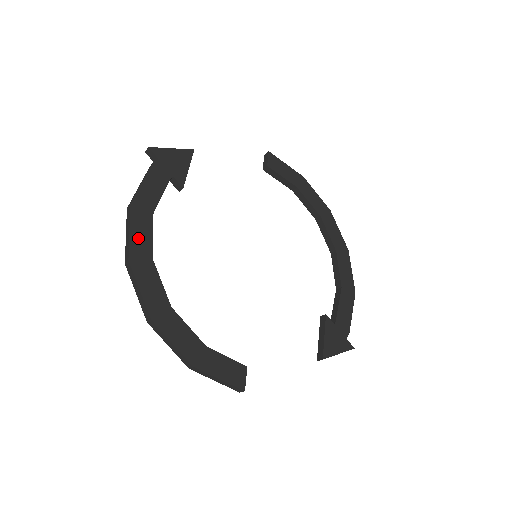
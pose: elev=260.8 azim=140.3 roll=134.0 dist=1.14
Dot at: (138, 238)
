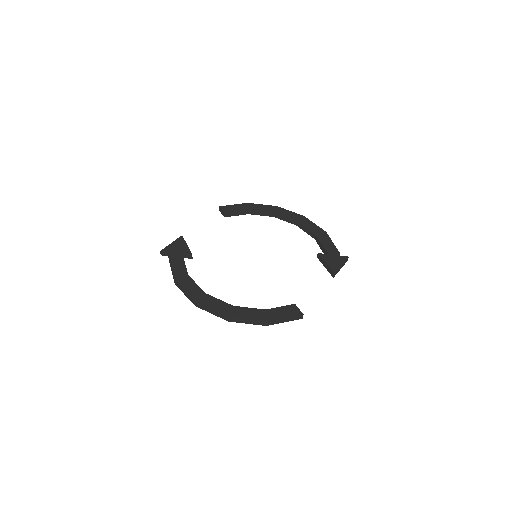
Dot at: (191, 290)
